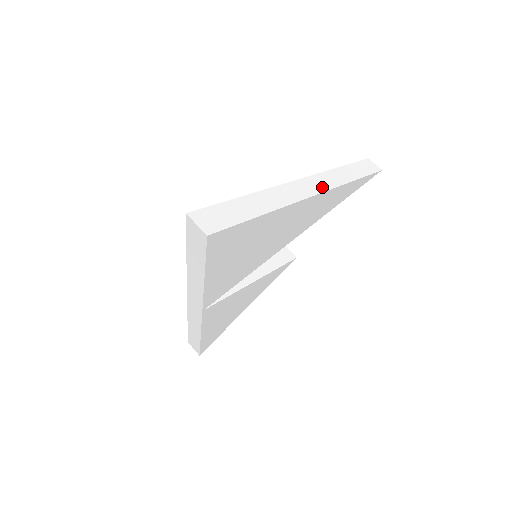
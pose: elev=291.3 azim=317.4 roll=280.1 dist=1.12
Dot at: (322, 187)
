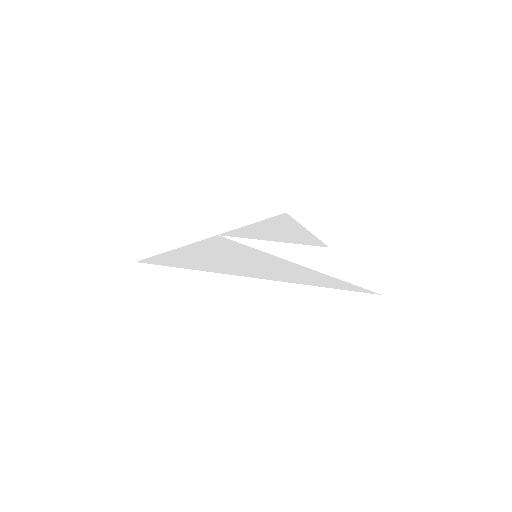
Dot at: (259, 291)
